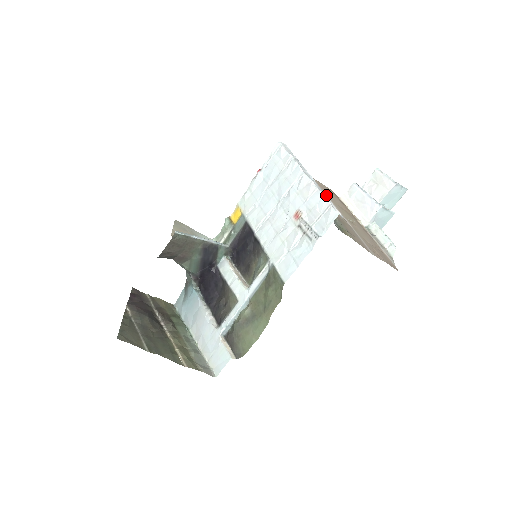
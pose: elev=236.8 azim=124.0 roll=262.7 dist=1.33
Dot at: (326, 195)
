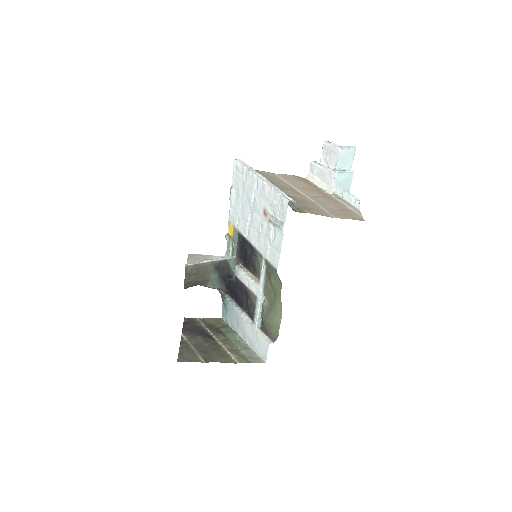
Dot at: (289, 184)
